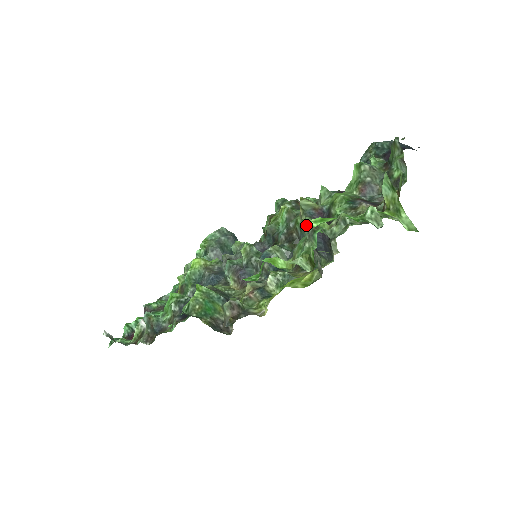
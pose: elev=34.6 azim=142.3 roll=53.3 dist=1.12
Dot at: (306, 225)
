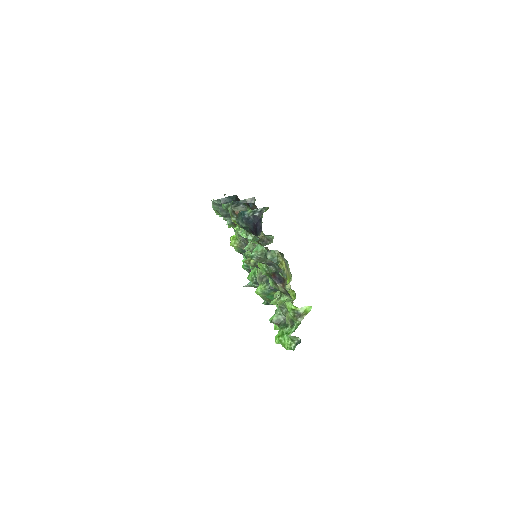
Dot at: (273, 323)
